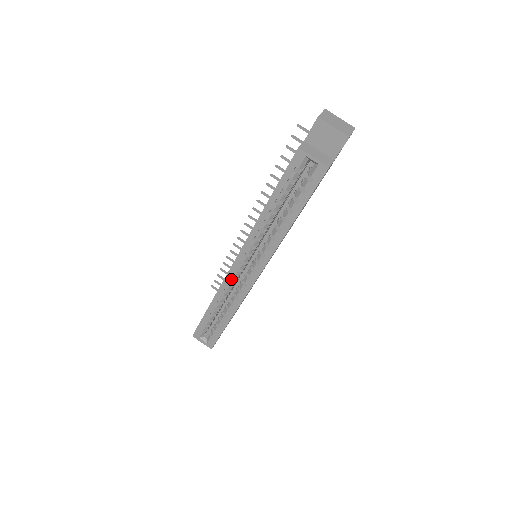
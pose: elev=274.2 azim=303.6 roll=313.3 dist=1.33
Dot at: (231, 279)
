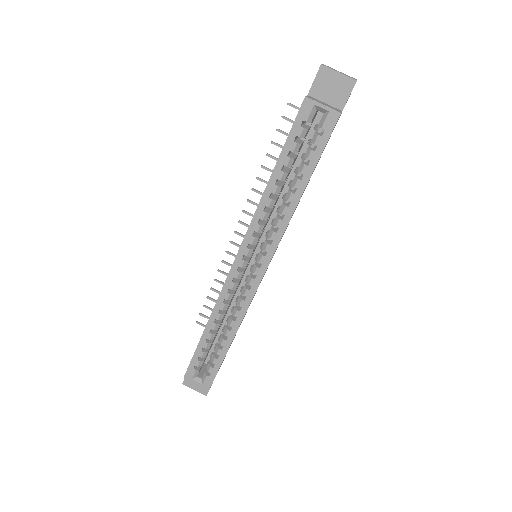
Dot at: (232, 284)
